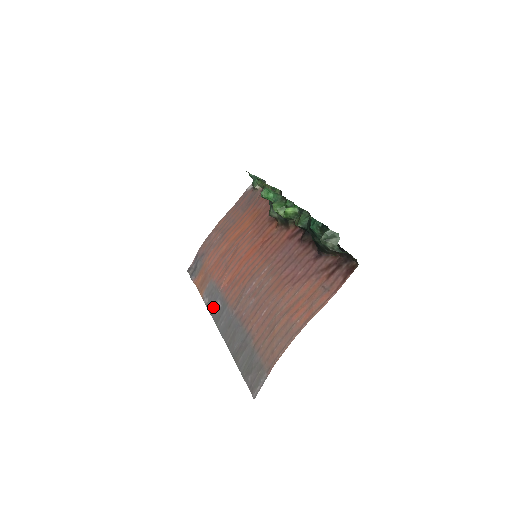
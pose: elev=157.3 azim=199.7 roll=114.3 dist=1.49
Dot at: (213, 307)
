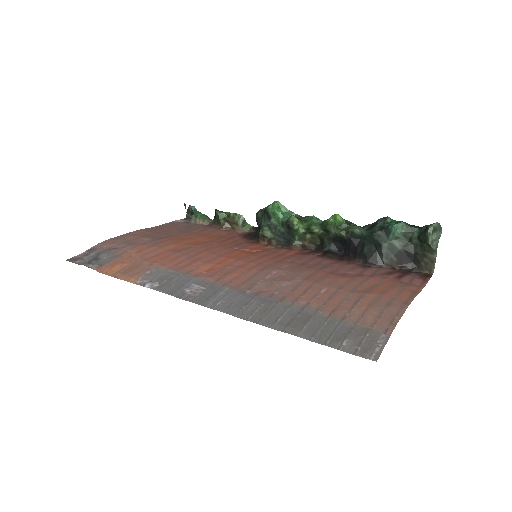
Dot at: (181, 289)
